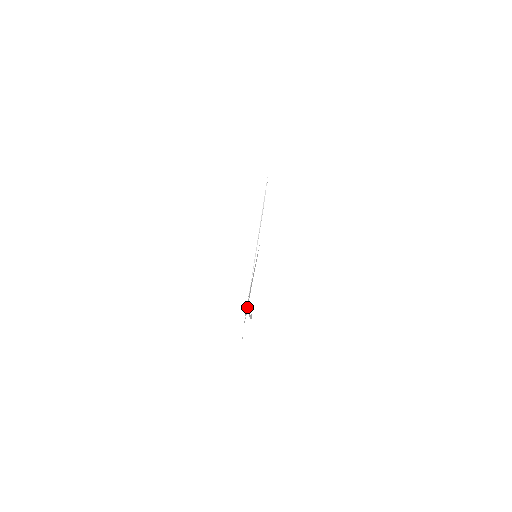
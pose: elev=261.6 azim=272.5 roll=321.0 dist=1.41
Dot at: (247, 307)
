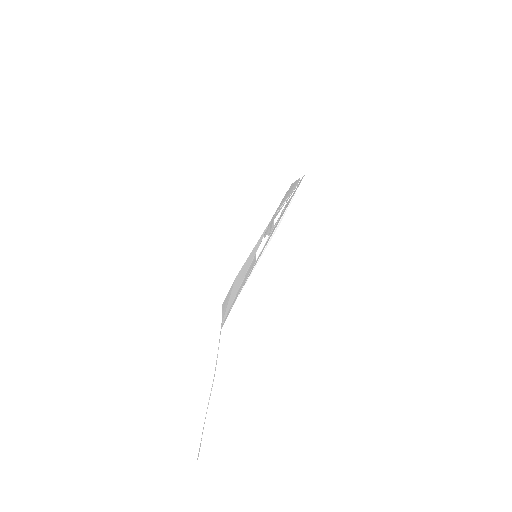
Dot at: (229, 308)
